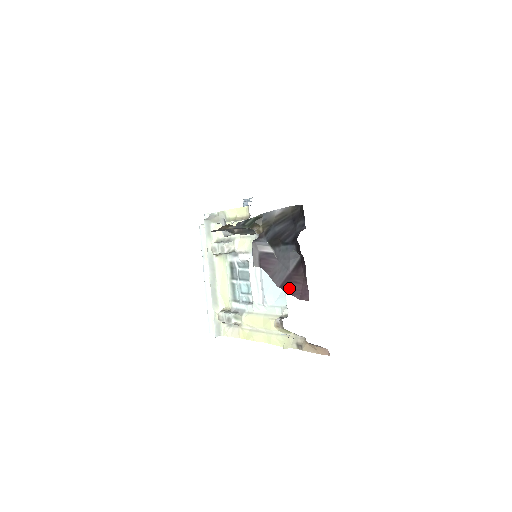
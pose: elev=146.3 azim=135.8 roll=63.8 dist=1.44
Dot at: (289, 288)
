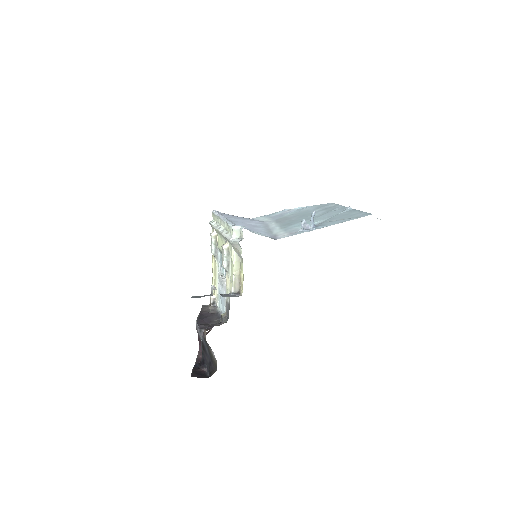
Dot at: (199, 340)
